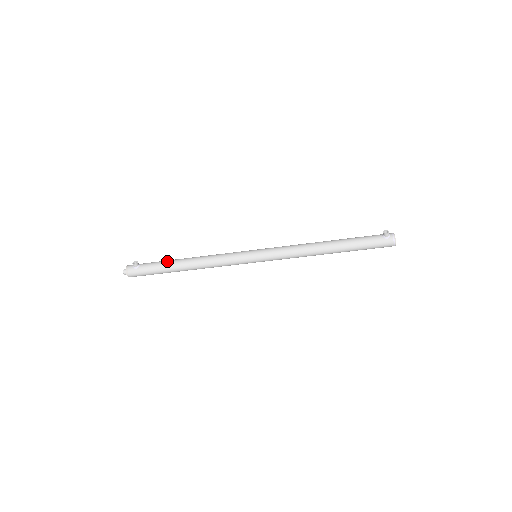
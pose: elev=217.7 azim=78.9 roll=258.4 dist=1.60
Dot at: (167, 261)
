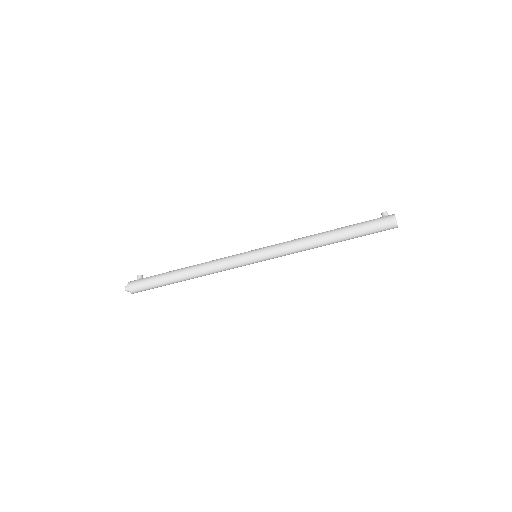
Dot at: occluded
